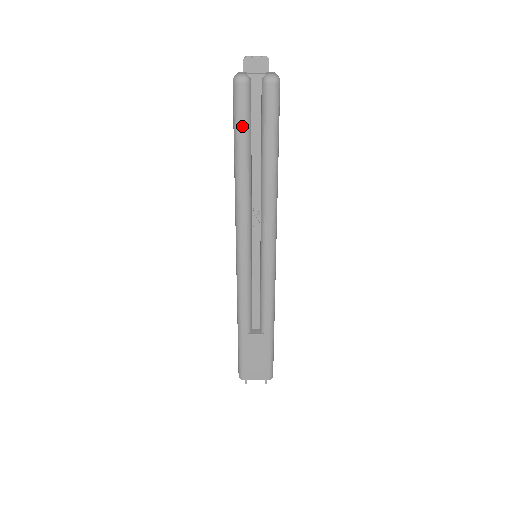
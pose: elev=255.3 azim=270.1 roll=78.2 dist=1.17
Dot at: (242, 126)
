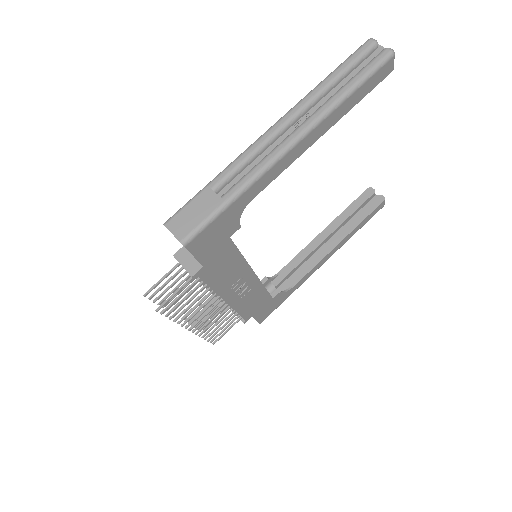
Dot at: (350, 60)
